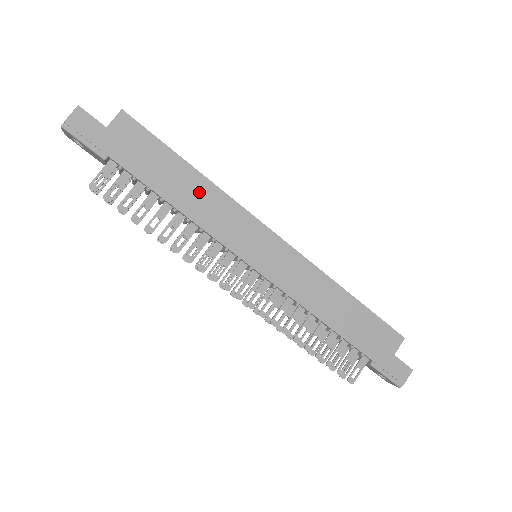
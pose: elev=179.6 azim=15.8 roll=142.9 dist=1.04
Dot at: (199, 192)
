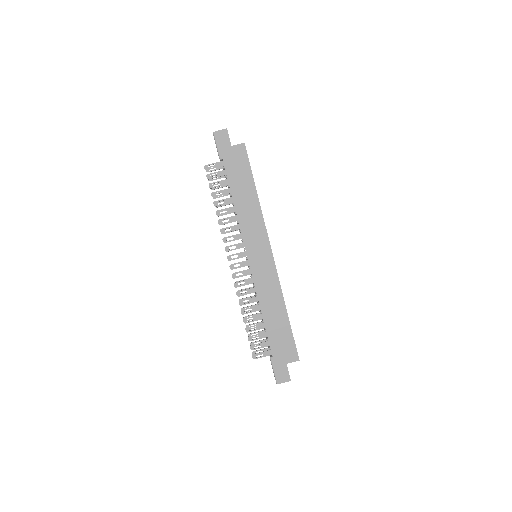
Dot at: (250, 204)
